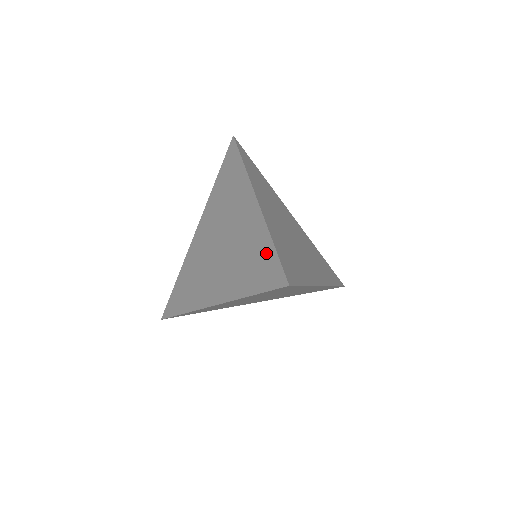
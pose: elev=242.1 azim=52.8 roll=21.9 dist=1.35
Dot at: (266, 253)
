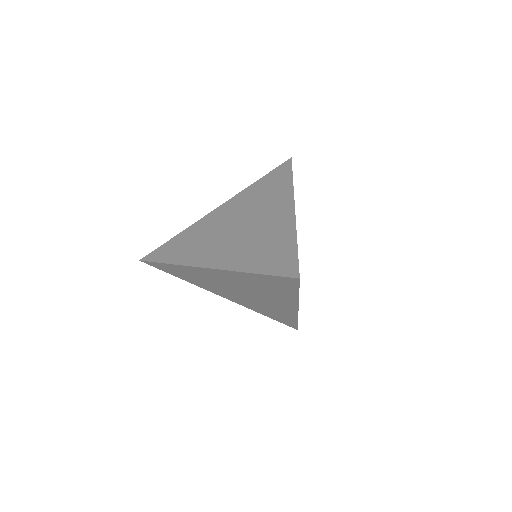
Dot at: (286, 248)
